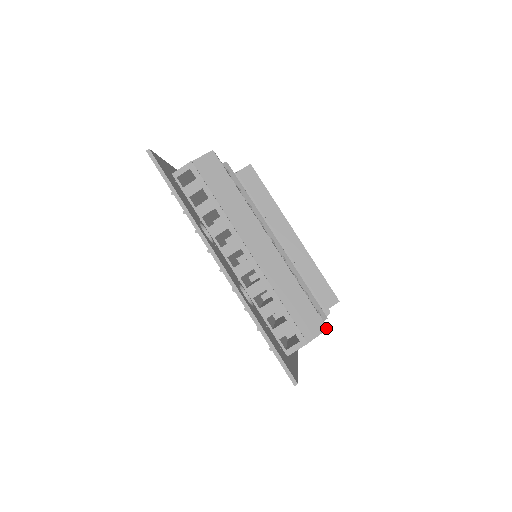
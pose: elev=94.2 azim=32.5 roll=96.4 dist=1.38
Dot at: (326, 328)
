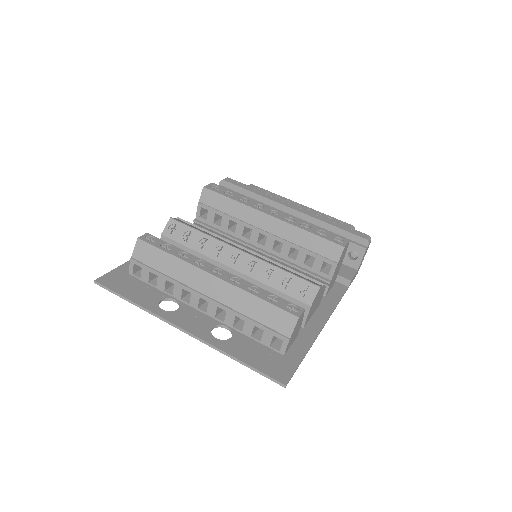
Dot at: (297, 318)
